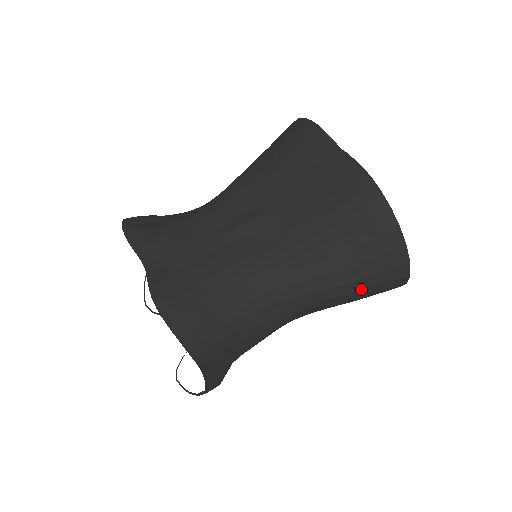
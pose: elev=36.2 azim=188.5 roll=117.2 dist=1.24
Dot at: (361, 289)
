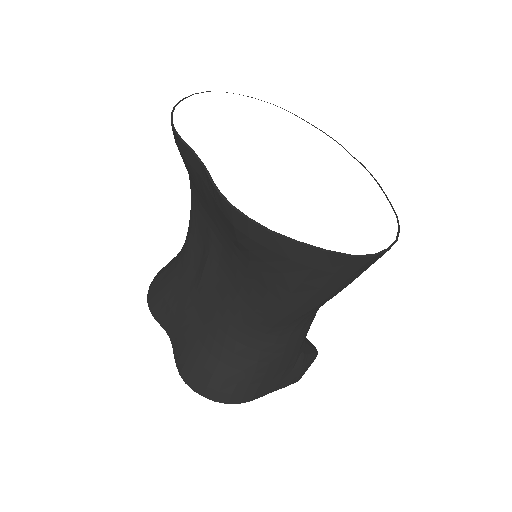
Dot at: (332, 291)
